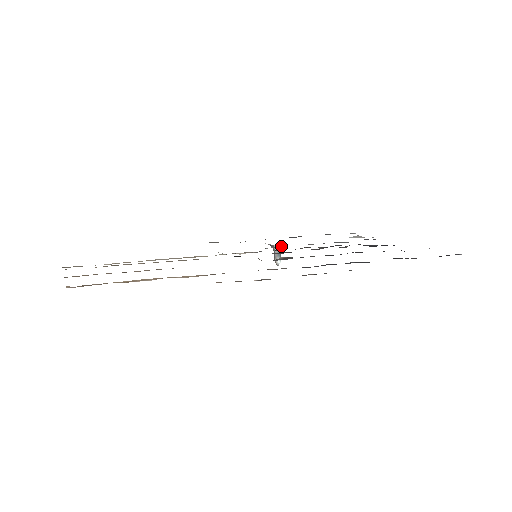
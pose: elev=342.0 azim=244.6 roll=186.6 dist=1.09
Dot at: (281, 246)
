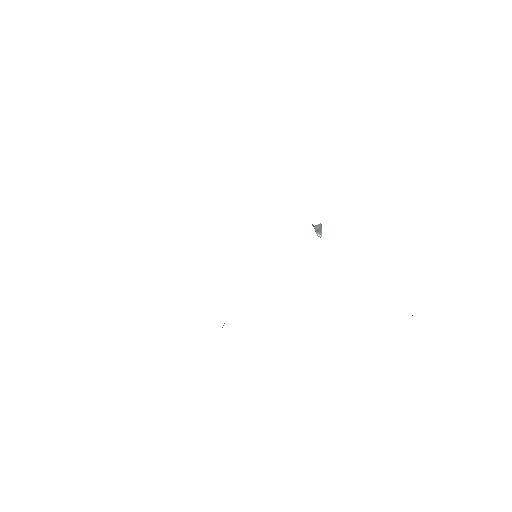
Dot at: occluded
